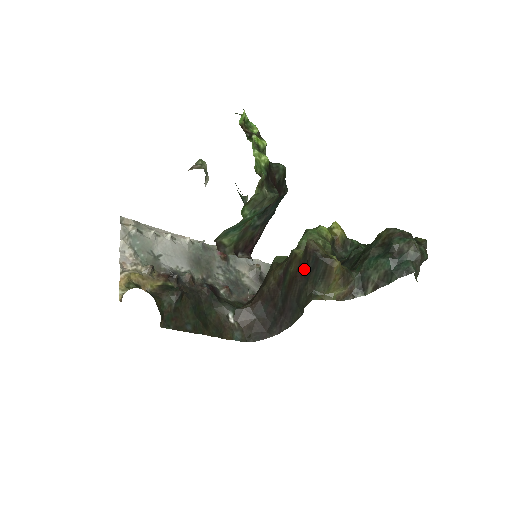
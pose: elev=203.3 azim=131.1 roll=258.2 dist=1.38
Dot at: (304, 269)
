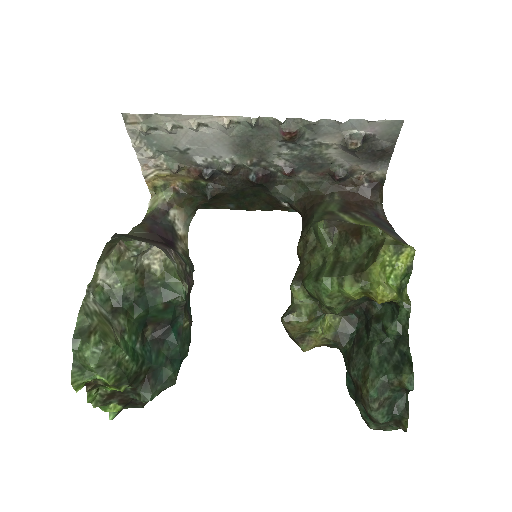
Dot at: occluded
